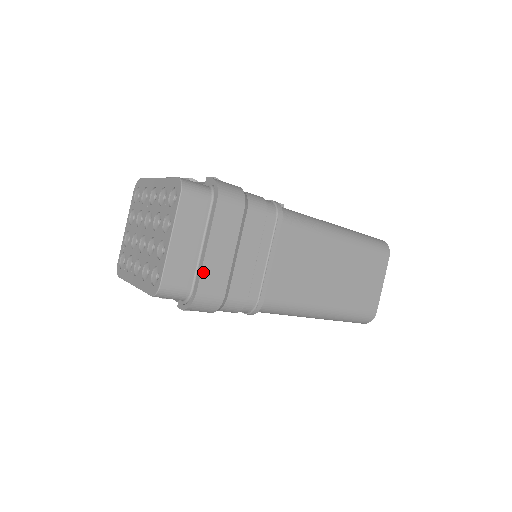
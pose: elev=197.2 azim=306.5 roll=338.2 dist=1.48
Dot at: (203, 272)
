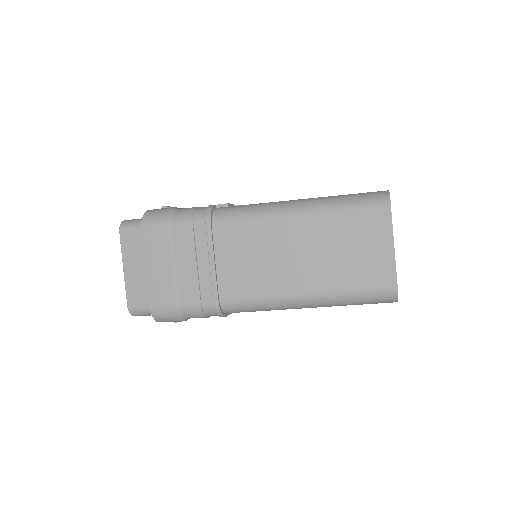
Dot at: (150, 290)
